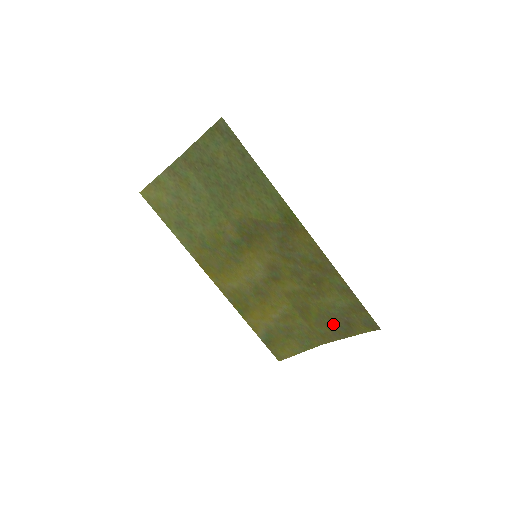
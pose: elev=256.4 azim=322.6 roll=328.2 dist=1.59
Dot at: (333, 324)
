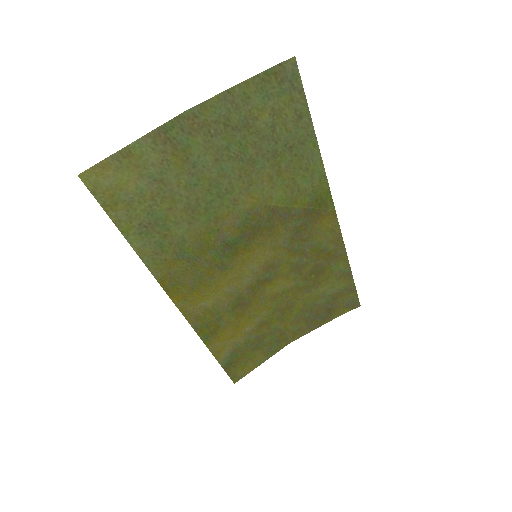
Dot at: (313, 316)
